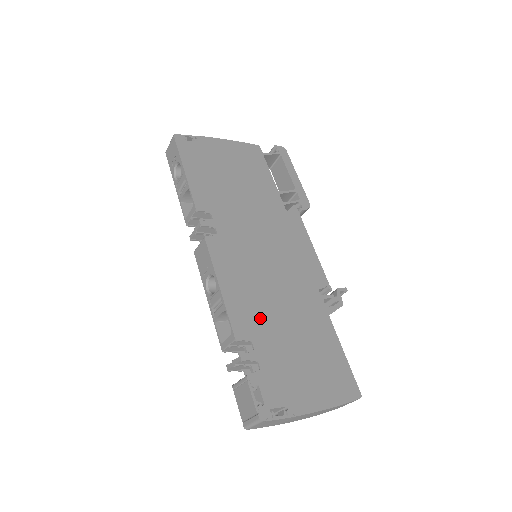
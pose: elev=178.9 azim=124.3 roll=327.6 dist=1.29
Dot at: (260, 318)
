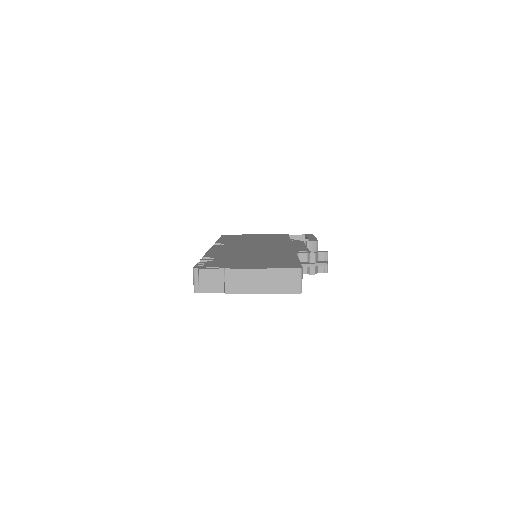
Dot at: (230, 255)
